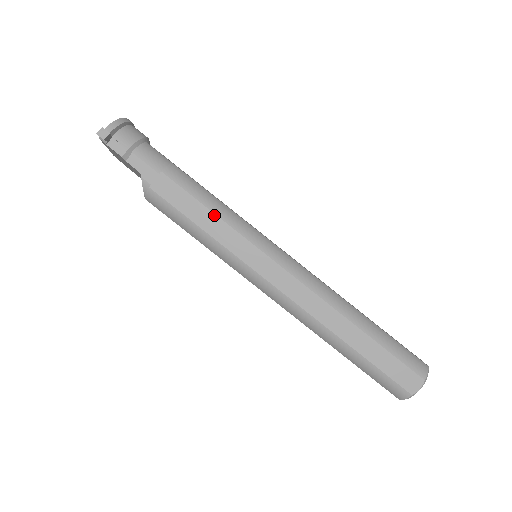
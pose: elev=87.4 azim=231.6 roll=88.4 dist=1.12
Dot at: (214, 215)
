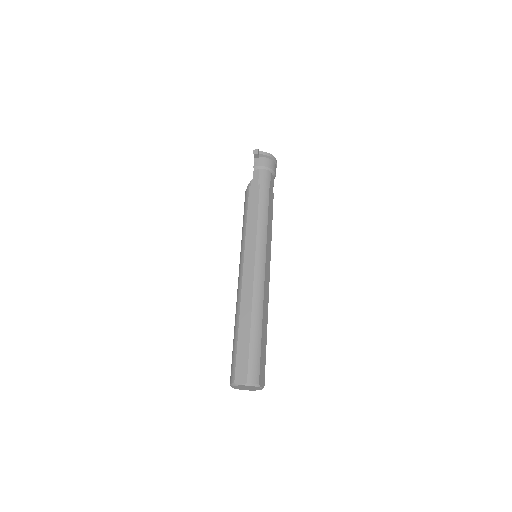
Dot at: (257, 218)
